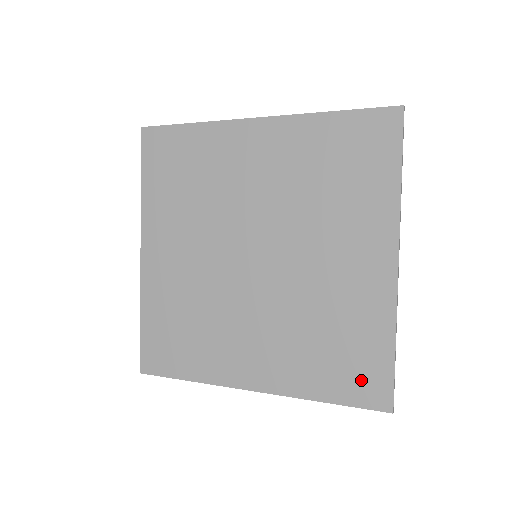
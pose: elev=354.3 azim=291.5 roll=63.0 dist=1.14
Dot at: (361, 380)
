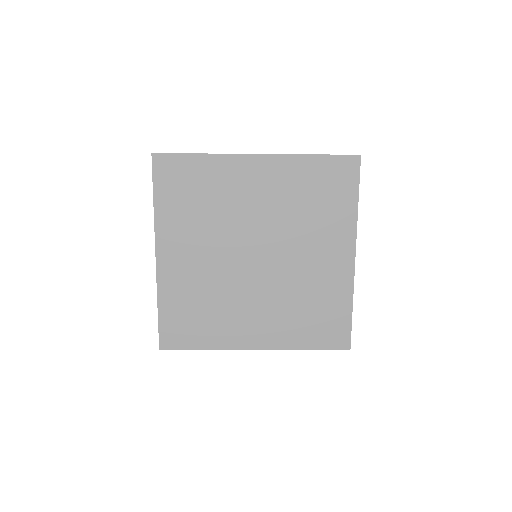
Dot at: (331, 332)
